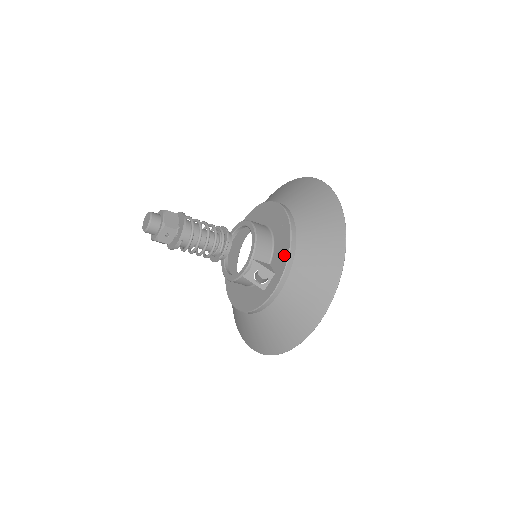
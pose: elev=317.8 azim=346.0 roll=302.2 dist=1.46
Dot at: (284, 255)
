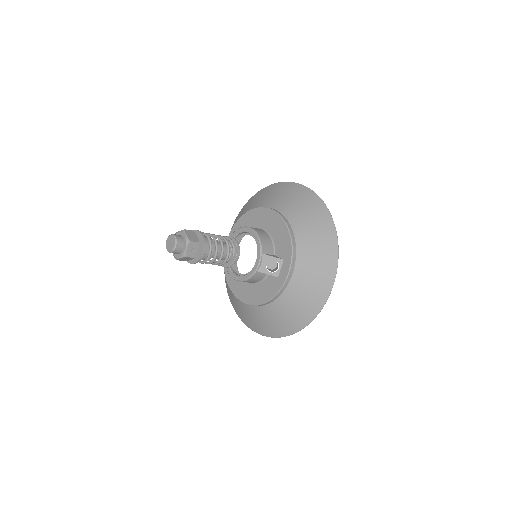
Dot at: (287, 242)
